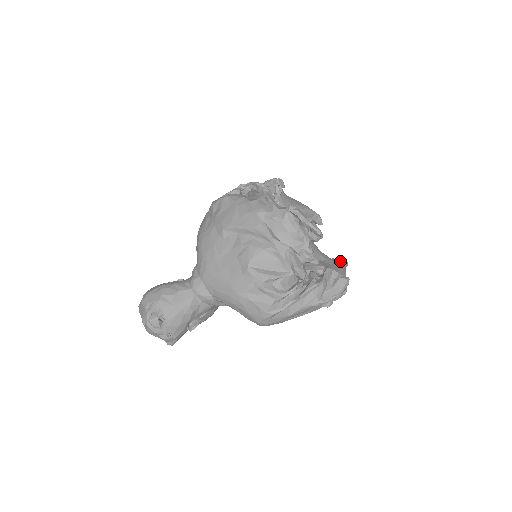
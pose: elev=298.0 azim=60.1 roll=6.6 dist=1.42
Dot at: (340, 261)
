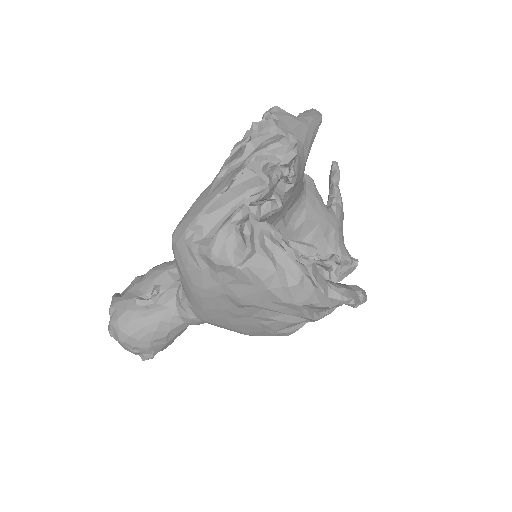
Dot at: (339, 196)
